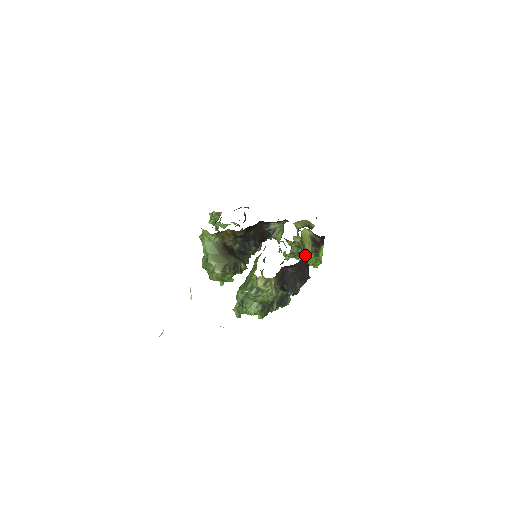
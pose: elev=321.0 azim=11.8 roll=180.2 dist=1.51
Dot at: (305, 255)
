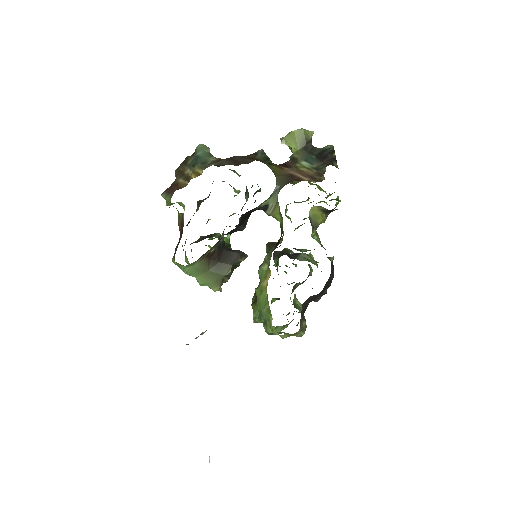
Dot at: occluded
